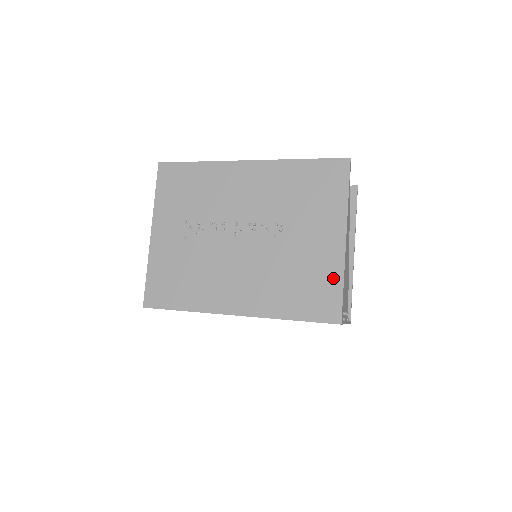
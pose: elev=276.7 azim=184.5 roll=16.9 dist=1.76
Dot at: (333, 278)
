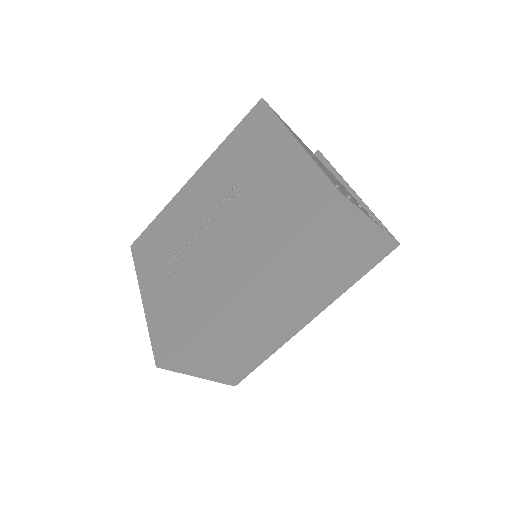
Dot at: (304, 170)
